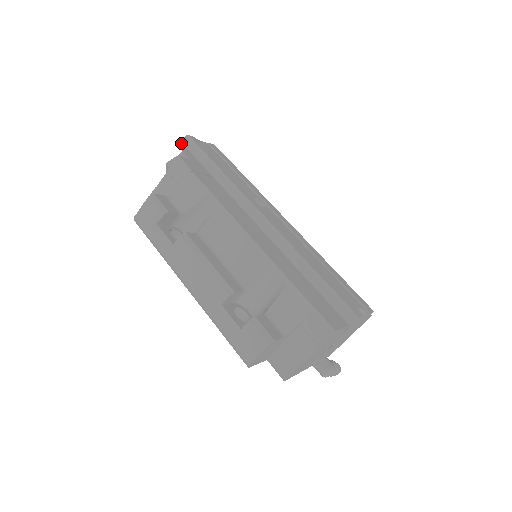
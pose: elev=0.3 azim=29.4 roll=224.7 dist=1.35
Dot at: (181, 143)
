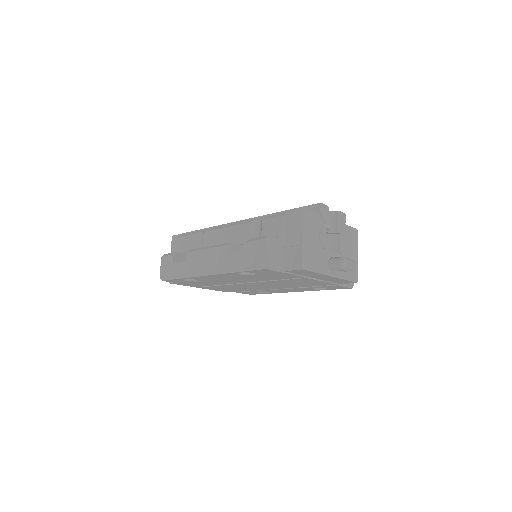
Dot at: occluded
